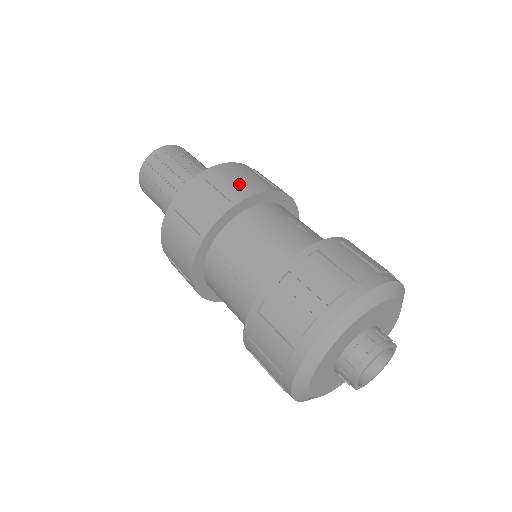
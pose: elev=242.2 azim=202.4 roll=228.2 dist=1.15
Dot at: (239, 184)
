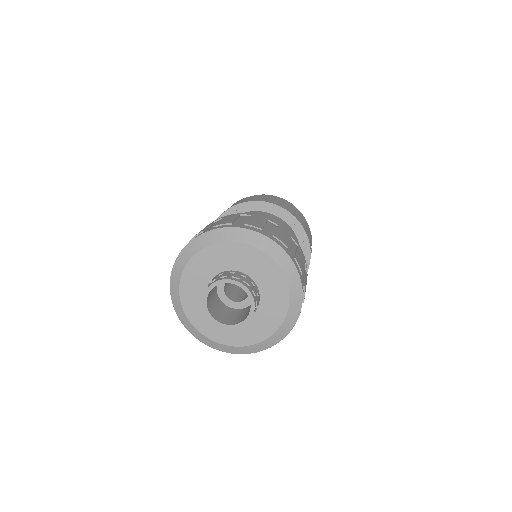
Dot at: occluded
